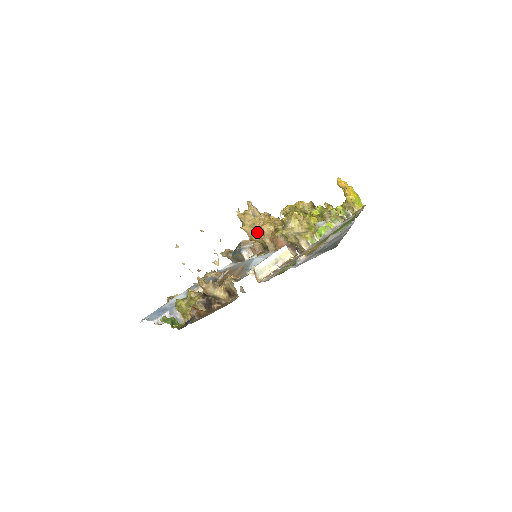
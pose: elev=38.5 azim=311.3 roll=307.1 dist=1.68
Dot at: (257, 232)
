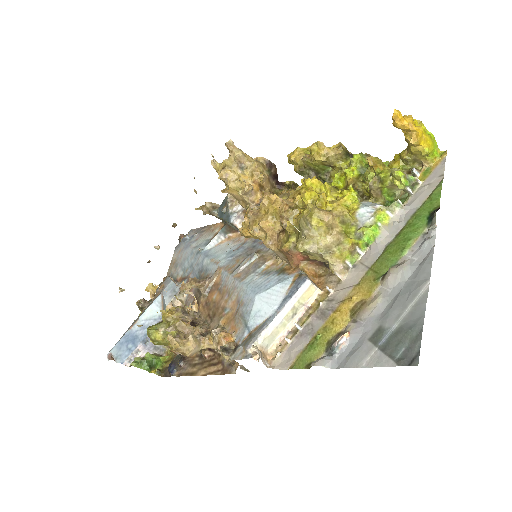
Dot at: (252, 232)
